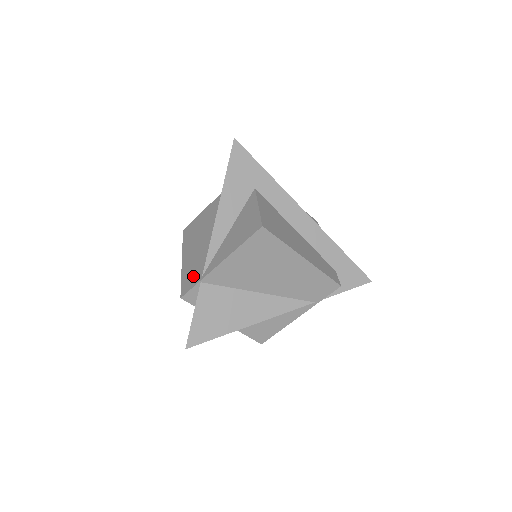
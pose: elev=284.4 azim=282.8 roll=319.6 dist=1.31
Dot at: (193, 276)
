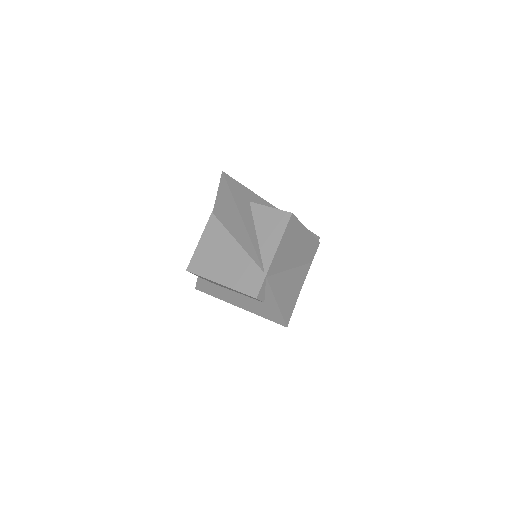
Dot at: (252, 280)
